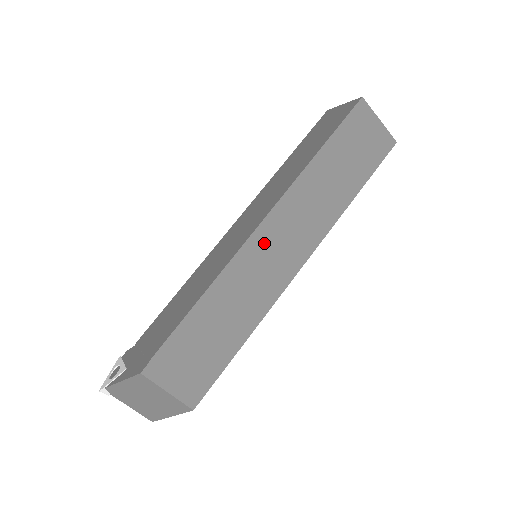
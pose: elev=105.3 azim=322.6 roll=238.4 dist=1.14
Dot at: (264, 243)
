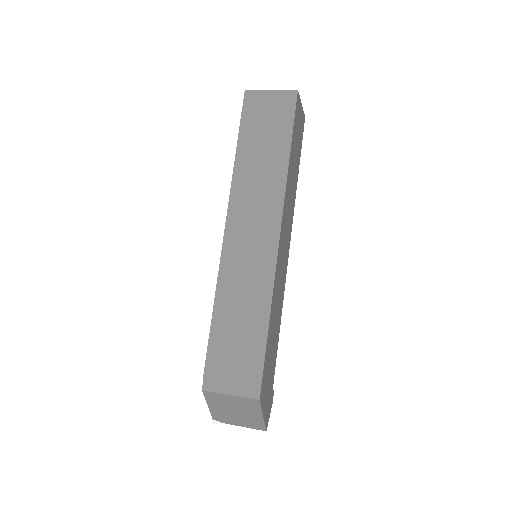
Dot at: (236, 243)
